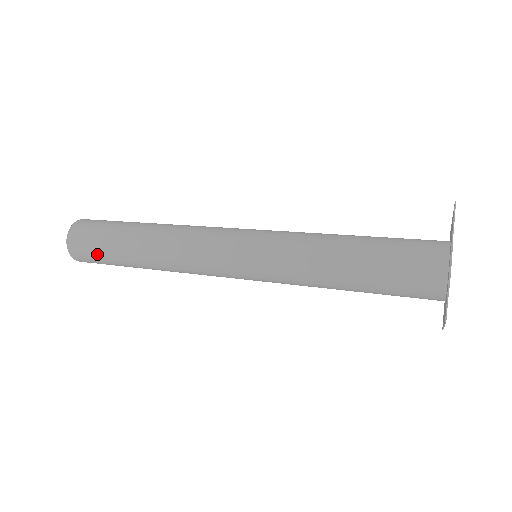
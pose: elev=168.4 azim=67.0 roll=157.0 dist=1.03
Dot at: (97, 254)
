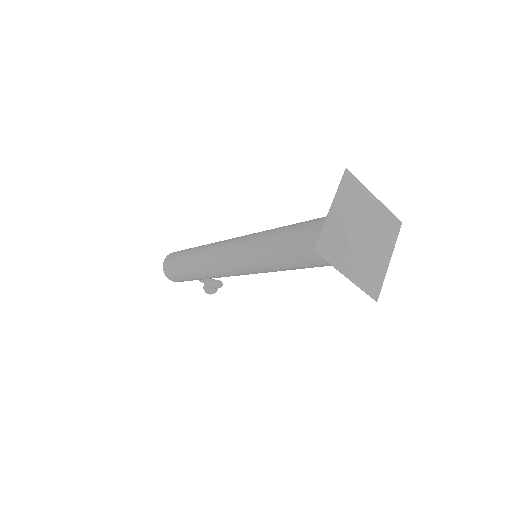
Dot at: (174, 268)
